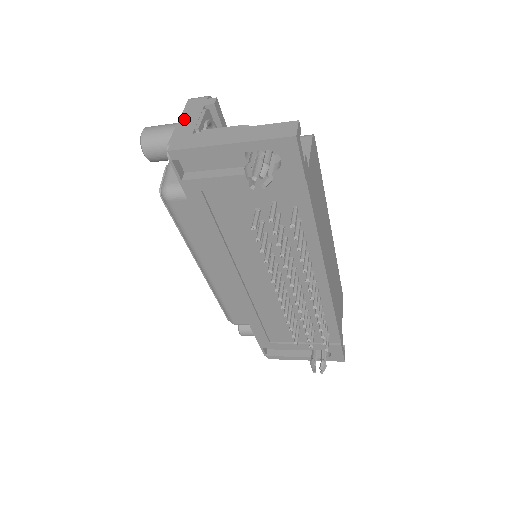
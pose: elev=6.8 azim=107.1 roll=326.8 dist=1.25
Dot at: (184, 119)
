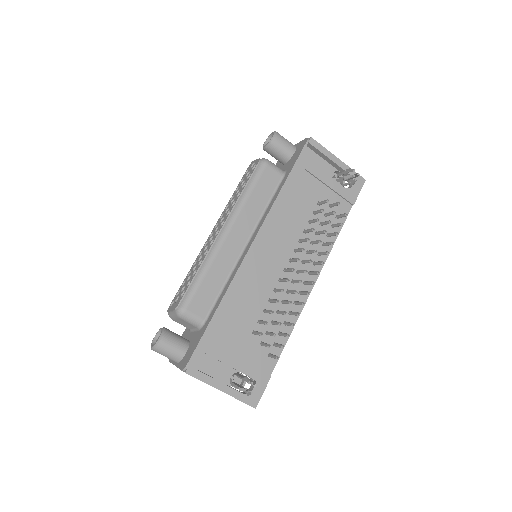
Dot at: occluded
